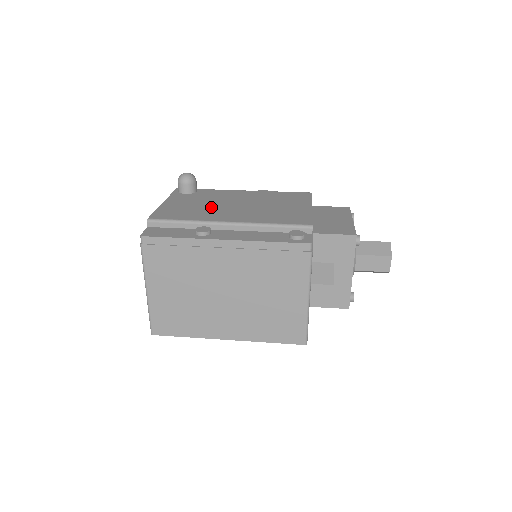
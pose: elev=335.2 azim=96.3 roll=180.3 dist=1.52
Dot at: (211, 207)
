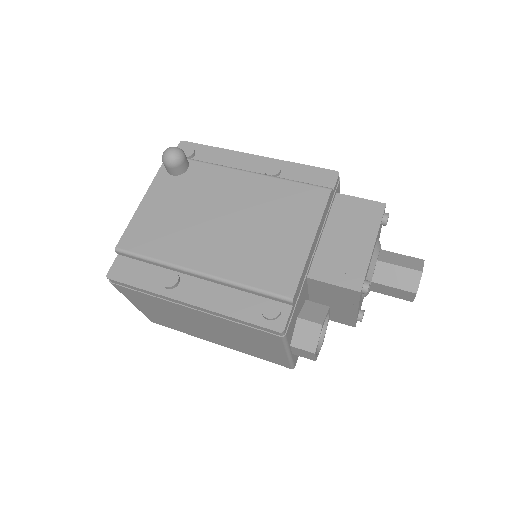
Dot at: (191, 224)
